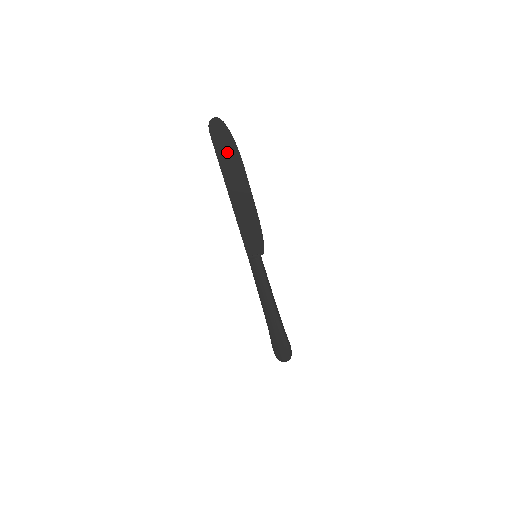
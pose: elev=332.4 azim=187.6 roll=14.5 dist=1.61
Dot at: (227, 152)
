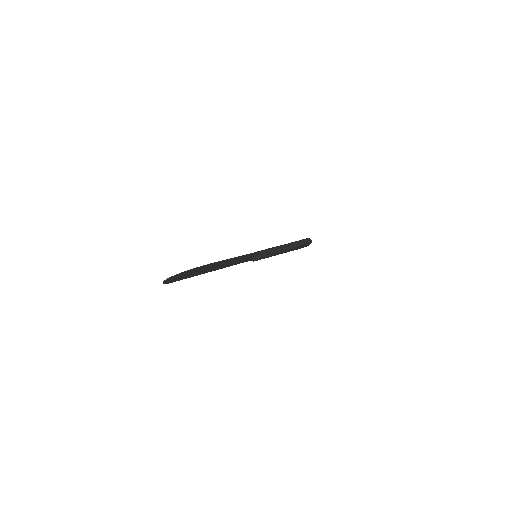
Dot at: (192, 273)
